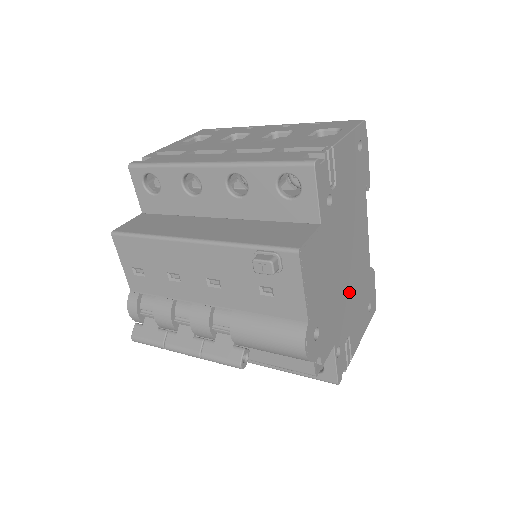
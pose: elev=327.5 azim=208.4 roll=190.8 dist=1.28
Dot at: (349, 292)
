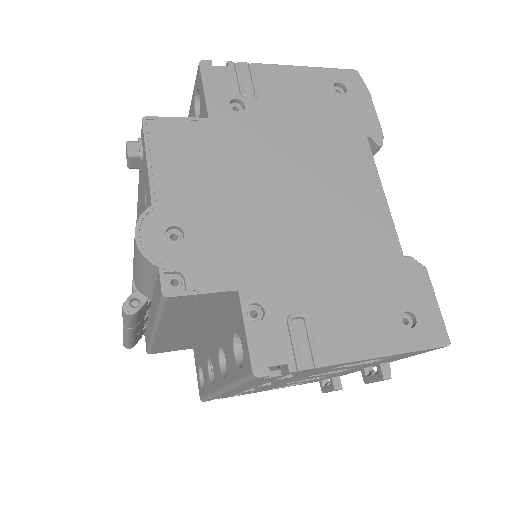
Dot at: (306, 243)
